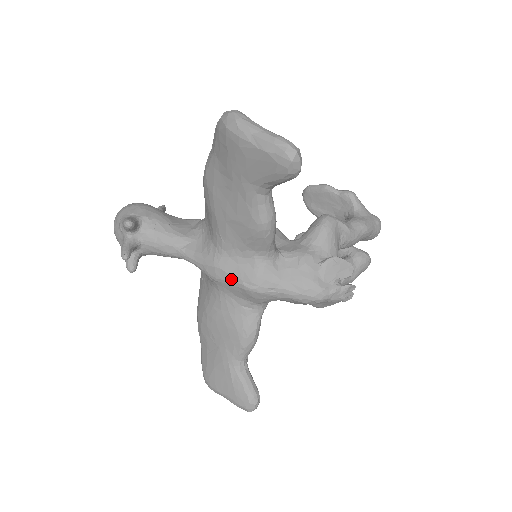
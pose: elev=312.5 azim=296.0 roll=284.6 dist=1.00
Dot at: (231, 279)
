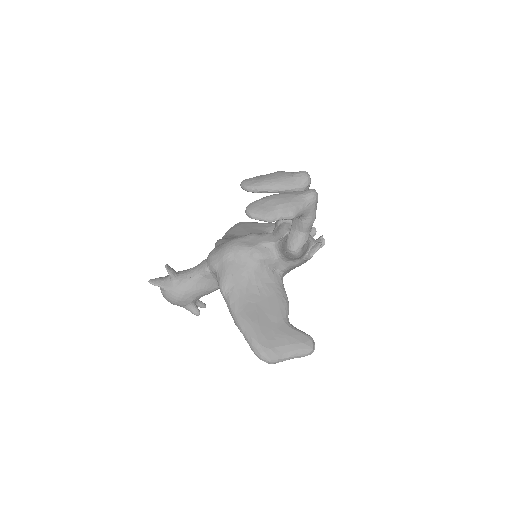
Dot at: occluded
